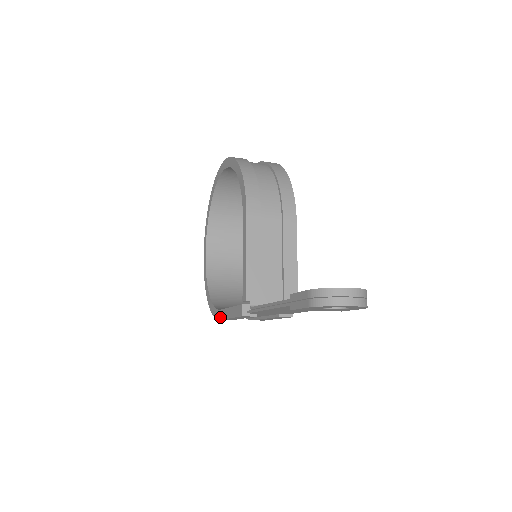
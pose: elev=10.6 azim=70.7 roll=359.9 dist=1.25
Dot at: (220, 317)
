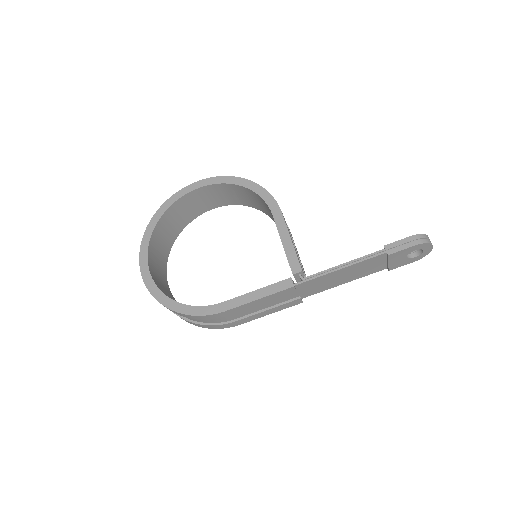
Dot at: (226, 308)
